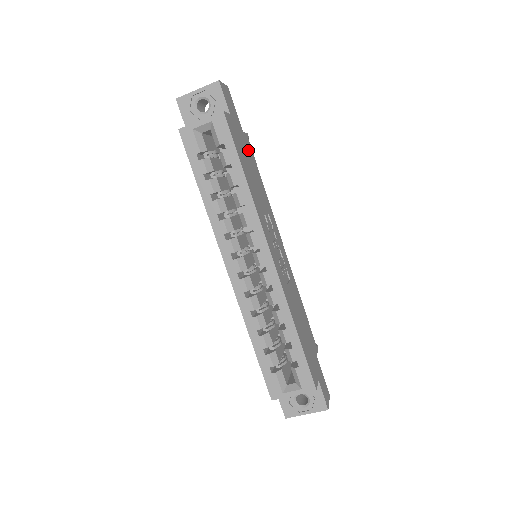
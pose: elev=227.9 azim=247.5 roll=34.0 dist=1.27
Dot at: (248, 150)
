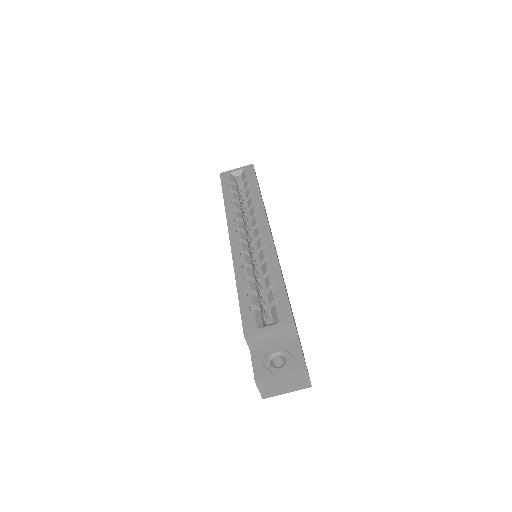
Dot at: occluded
